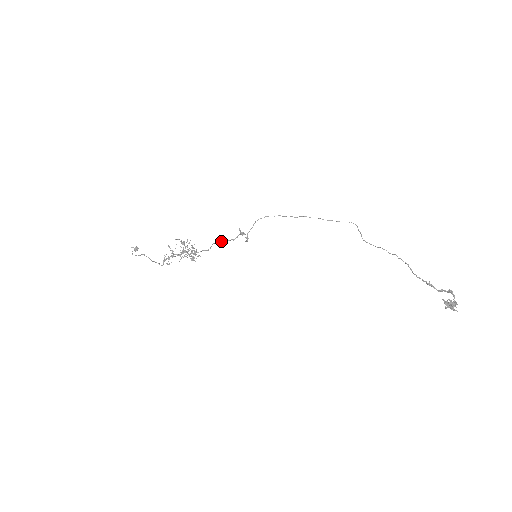
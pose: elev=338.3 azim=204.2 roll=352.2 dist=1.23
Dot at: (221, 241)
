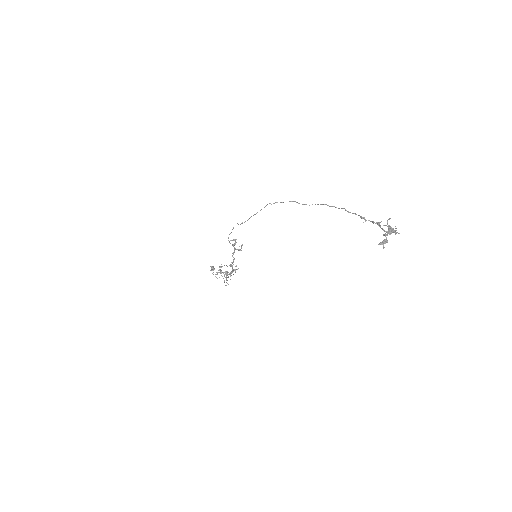
Dot at: (231, 266)
